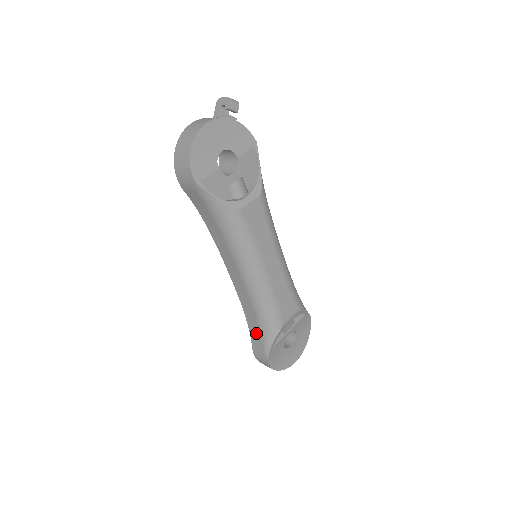
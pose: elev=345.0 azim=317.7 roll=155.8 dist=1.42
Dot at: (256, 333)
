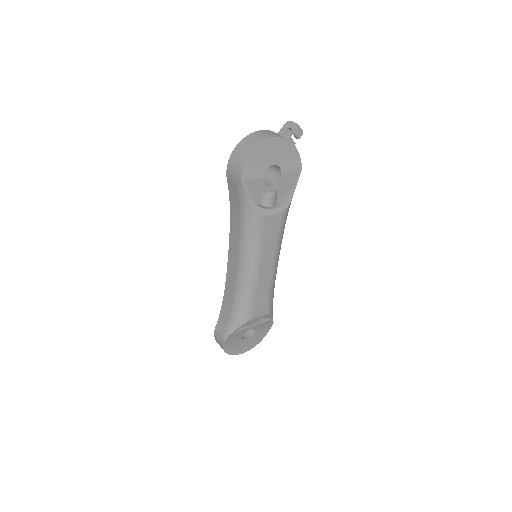
Dot at: (225, 316)
